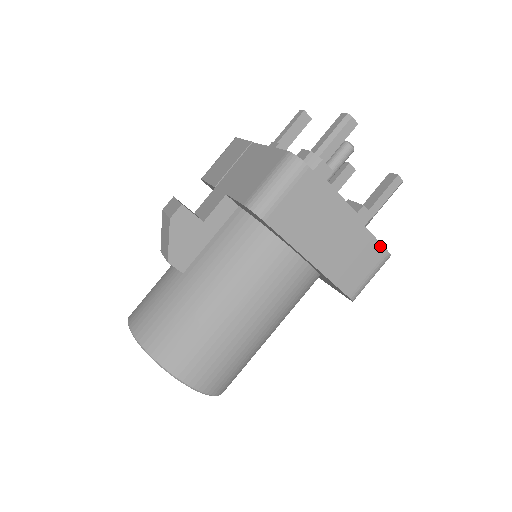
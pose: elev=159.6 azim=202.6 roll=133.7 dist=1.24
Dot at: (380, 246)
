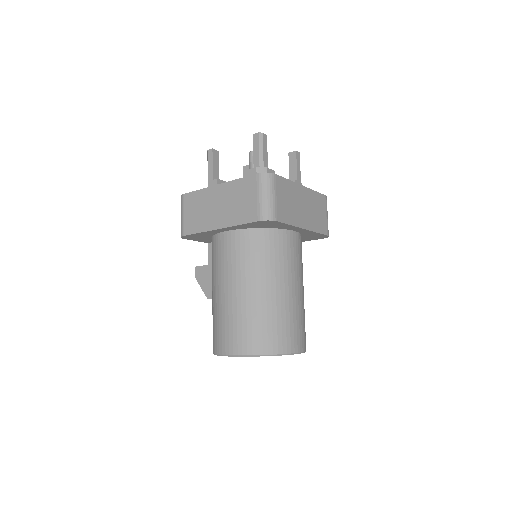
Dot at: (249, 178)
